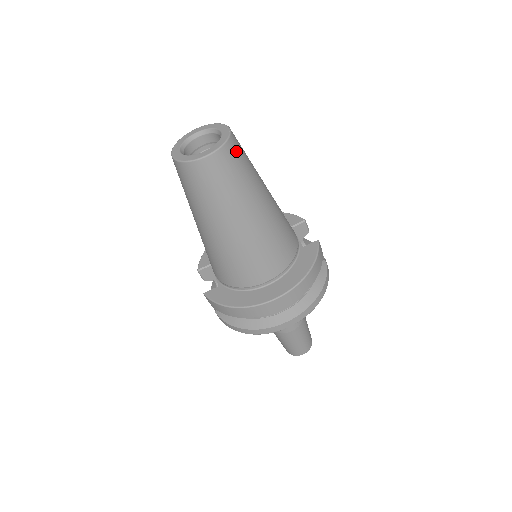
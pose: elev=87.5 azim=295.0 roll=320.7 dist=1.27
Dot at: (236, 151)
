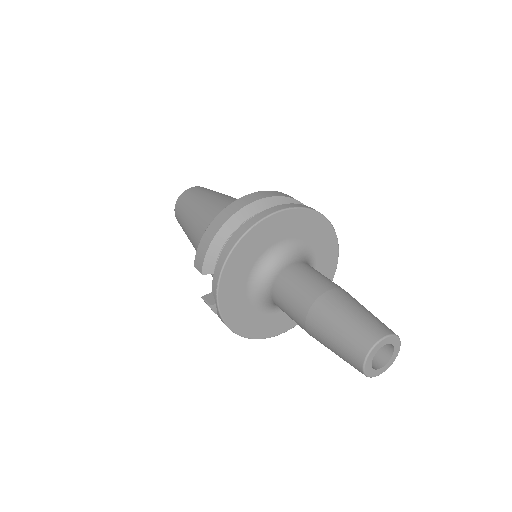
Dot at: occluded
